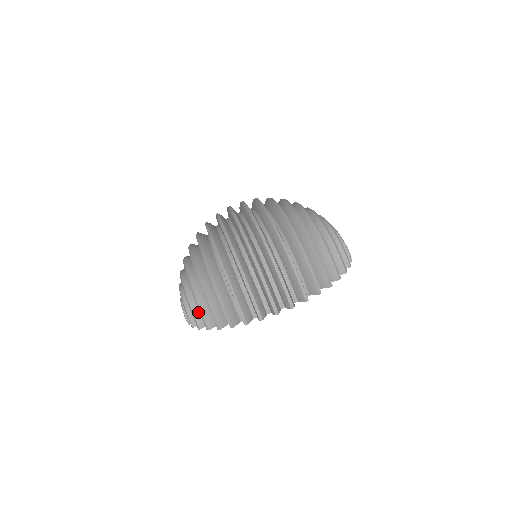
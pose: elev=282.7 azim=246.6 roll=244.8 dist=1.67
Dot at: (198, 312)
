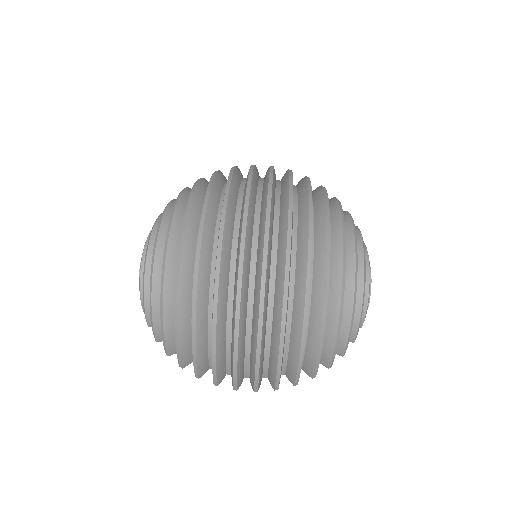
Dot at: occluded
